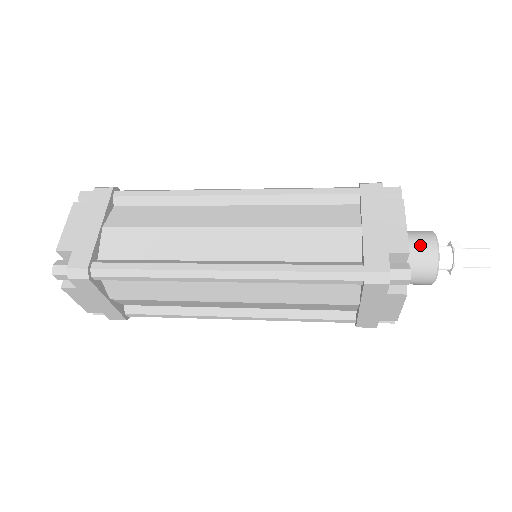
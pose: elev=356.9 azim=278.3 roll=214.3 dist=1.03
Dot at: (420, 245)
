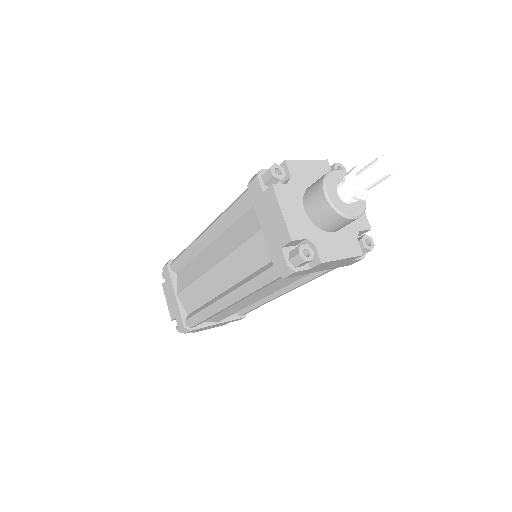
Dot at: occluded
